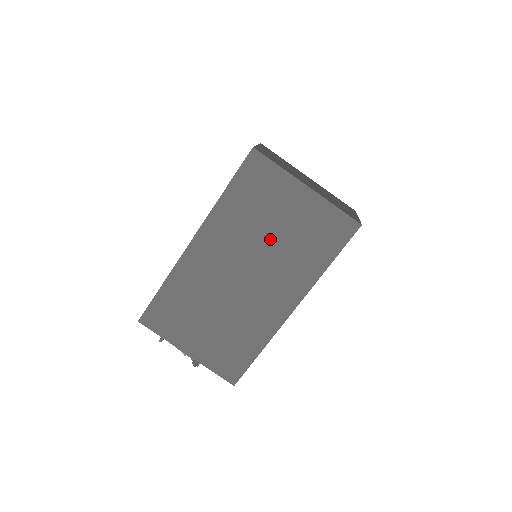
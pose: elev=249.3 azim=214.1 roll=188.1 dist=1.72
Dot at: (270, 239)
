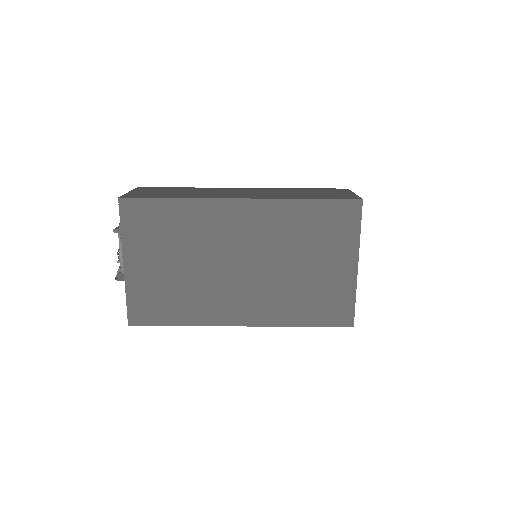
Dot at: (292, 266)
